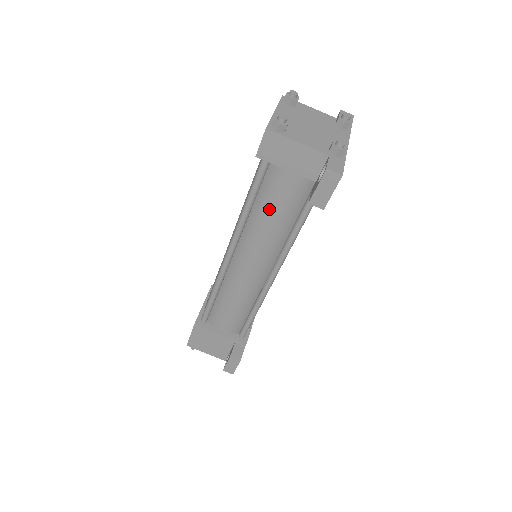
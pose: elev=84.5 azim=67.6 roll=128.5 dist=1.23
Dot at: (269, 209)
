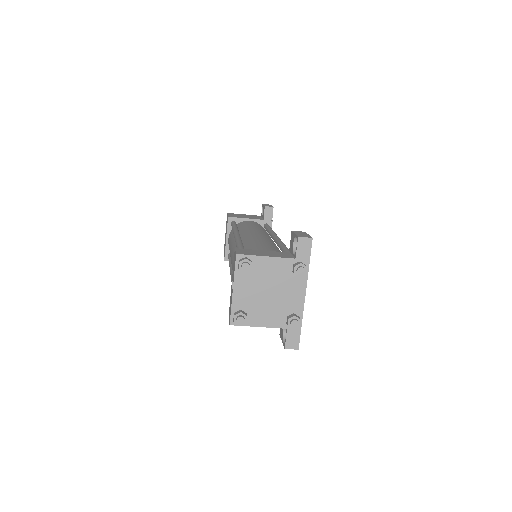
Dot at: occluded
